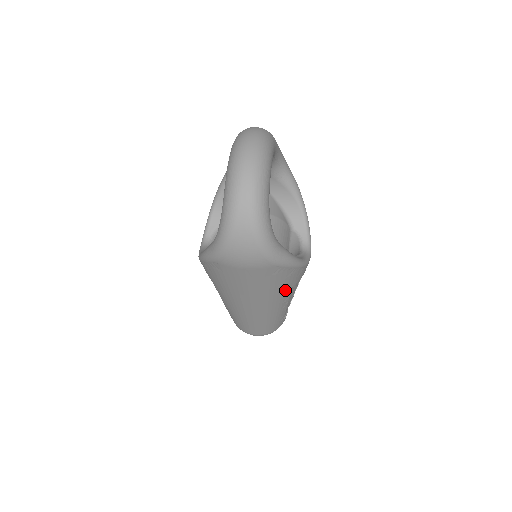
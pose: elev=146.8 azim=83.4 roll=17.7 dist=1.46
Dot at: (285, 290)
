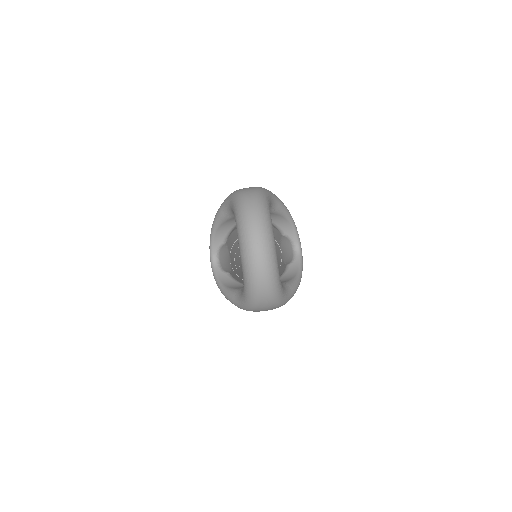
Dot at: occluded
